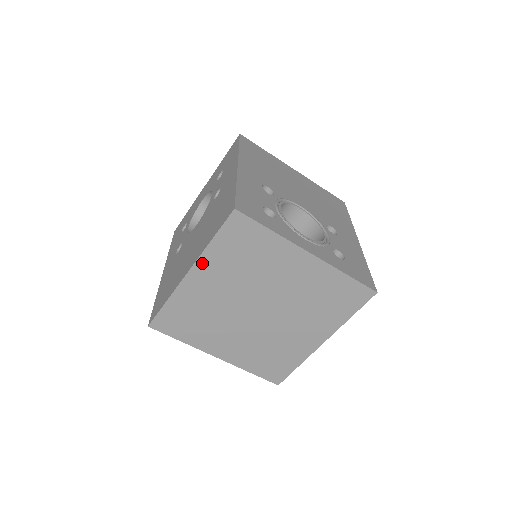
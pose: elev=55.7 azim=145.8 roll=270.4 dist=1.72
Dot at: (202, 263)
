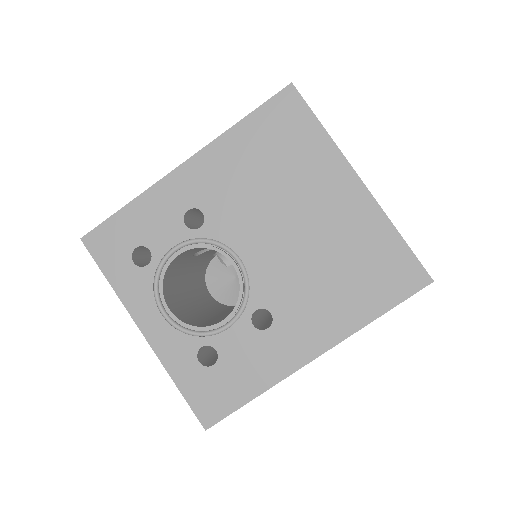
Dot at: occluded
